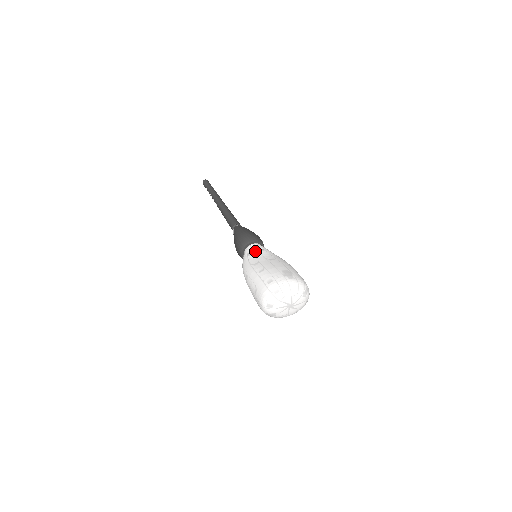
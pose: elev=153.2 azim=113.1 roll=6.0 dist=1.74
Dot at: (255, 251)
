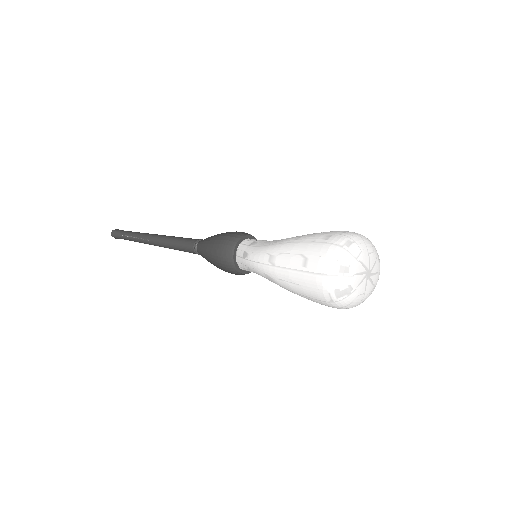
Dot at: (259, 240)
